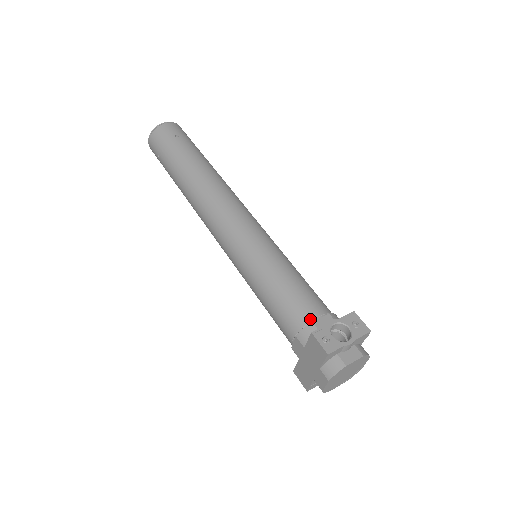
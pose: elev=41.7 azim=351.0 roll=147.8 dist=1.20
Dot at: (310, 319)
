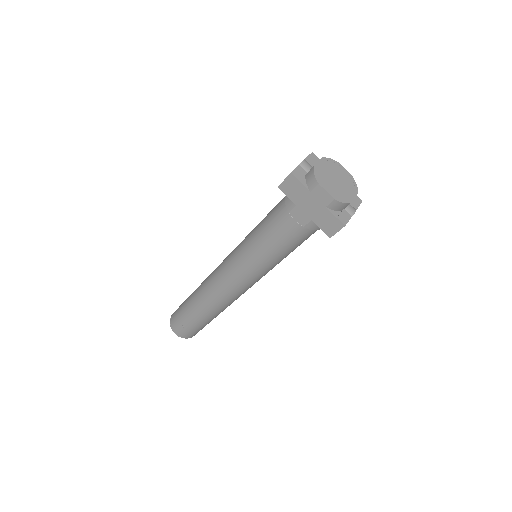
Dot at: (284, 199)
